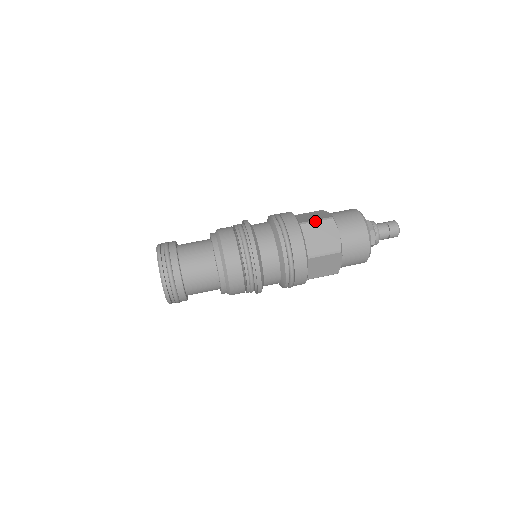
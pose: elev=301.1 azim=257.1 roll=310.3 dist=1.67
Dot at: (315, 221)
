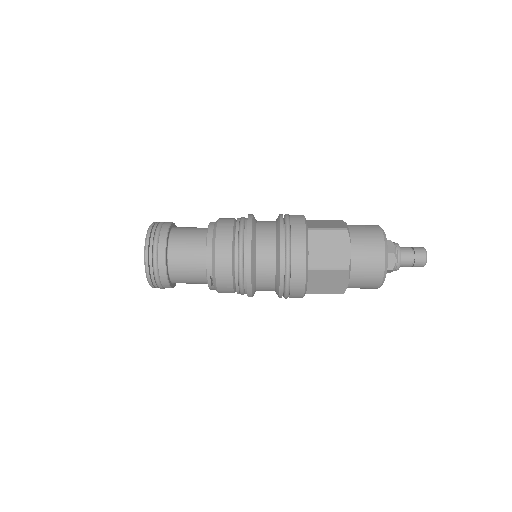
Dot at: (322, 220)
